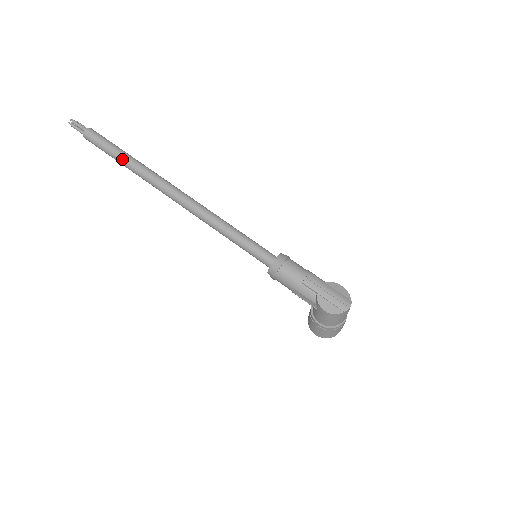
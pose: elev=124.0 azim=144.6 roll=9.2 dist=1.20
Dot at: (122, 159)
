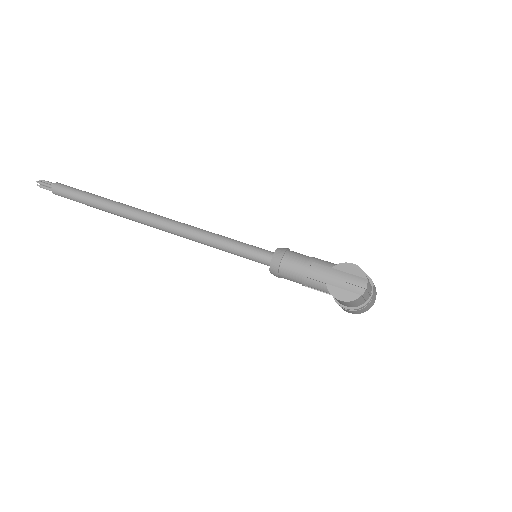
Dot at: (94, 205)
